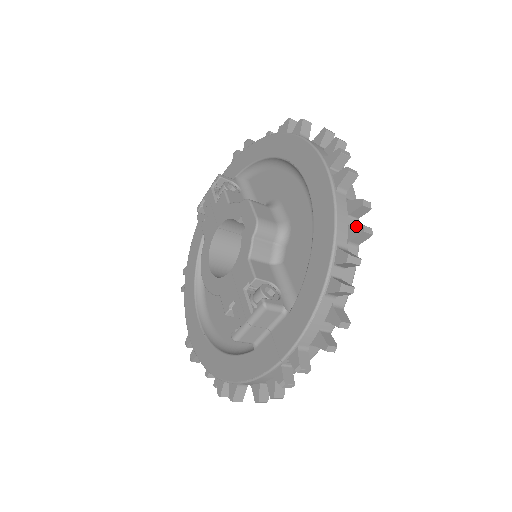
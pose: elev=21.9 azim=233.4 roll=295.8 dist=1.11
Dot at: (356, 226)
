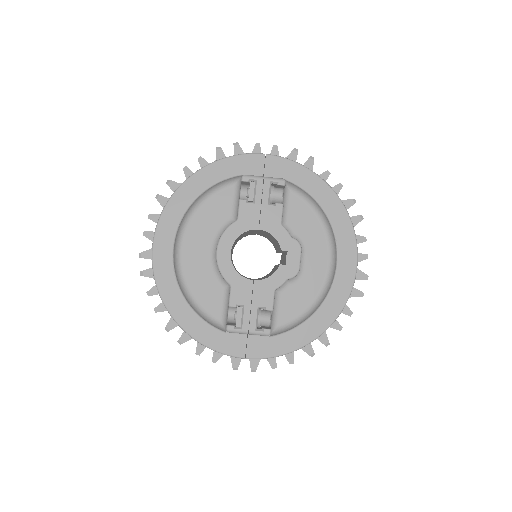
Dot at: (339, 324)
